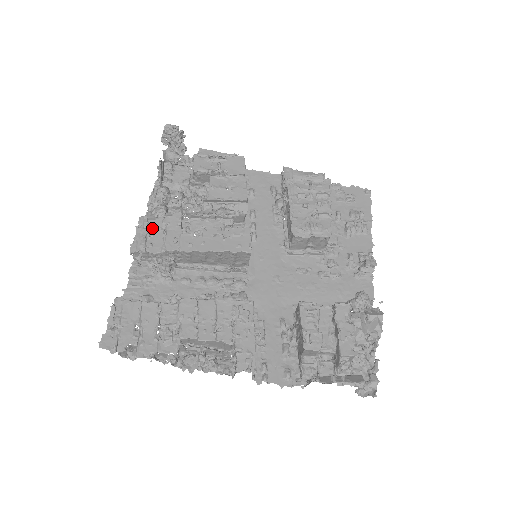
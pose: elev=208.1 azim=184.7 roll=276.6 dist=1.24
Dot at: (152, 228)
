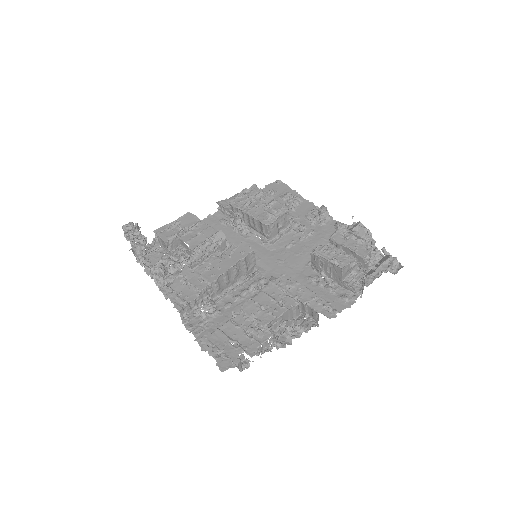
Dot at: (176, 289)
